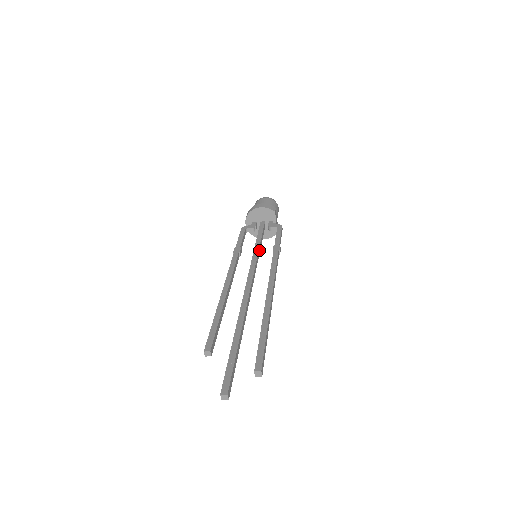
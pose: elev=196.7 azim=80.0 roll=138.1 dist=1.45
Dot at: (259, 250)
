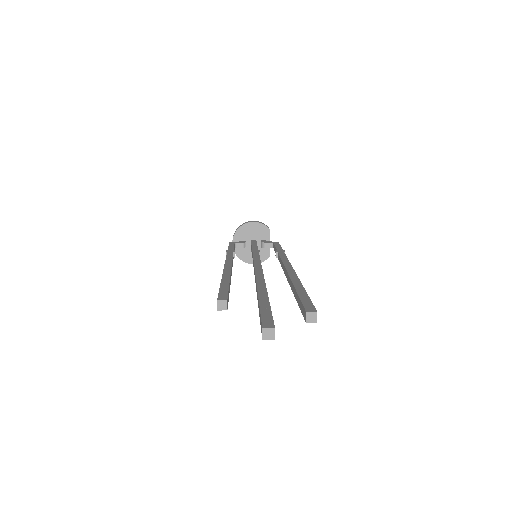
Dot at: (259, 251)
